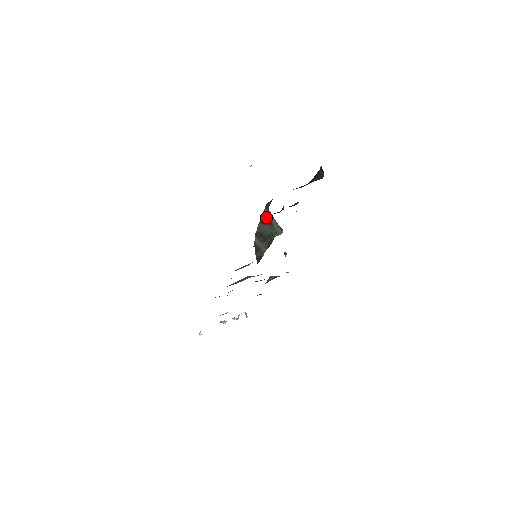
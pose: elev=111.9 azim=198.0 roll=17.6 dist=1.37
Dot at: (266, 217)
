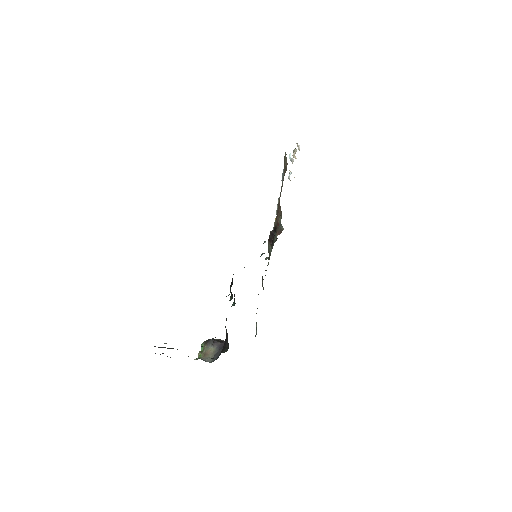
Dot at: occluded
